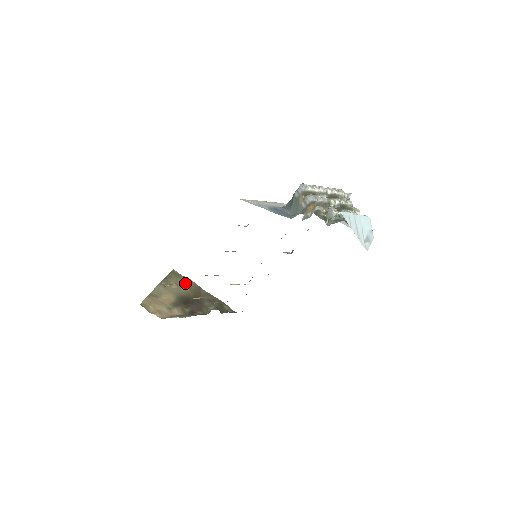
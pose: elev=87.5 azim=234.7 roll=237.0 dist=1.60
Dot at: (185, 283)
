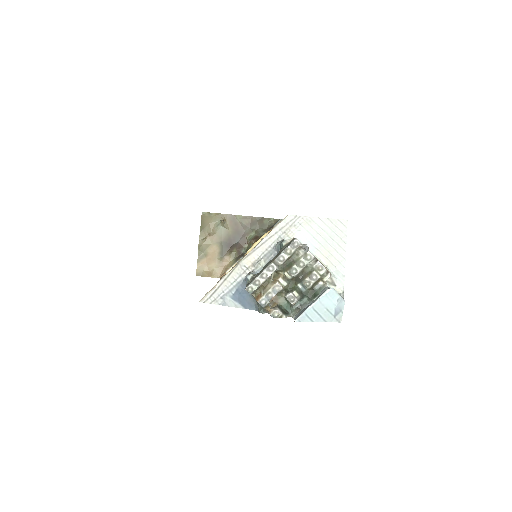
Dot at: (219, 223)
